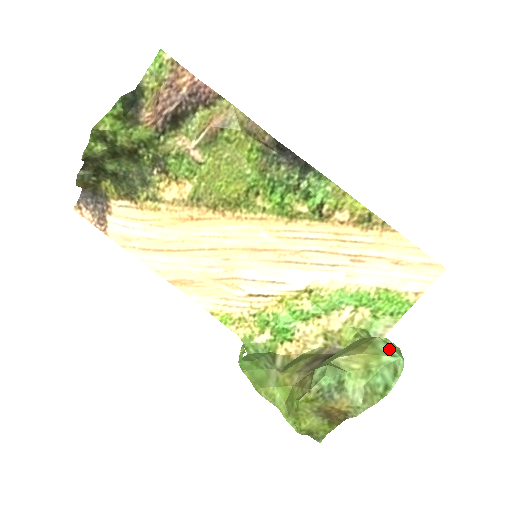
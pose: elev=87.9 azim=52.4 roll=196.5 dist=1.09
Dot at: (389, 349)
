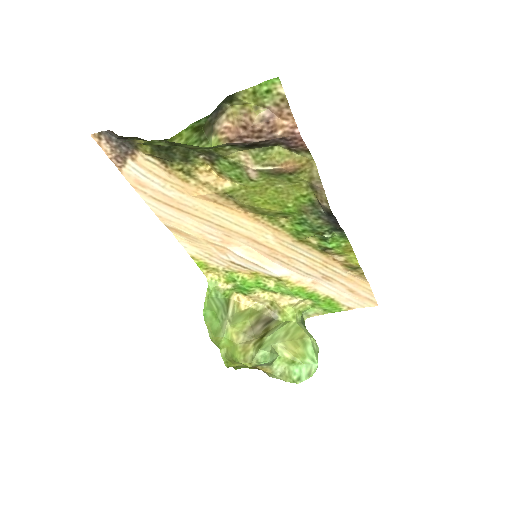
Dot at: (313, 354)
